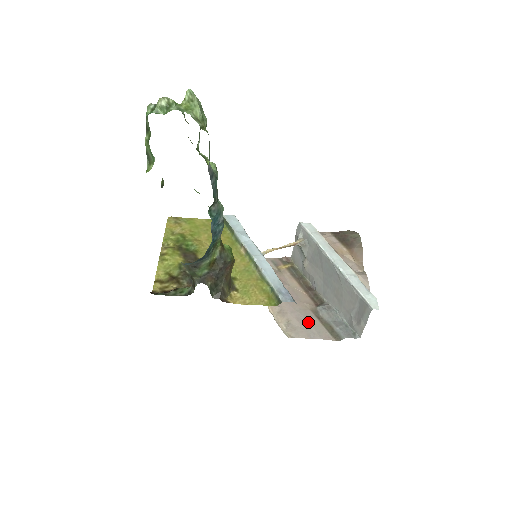
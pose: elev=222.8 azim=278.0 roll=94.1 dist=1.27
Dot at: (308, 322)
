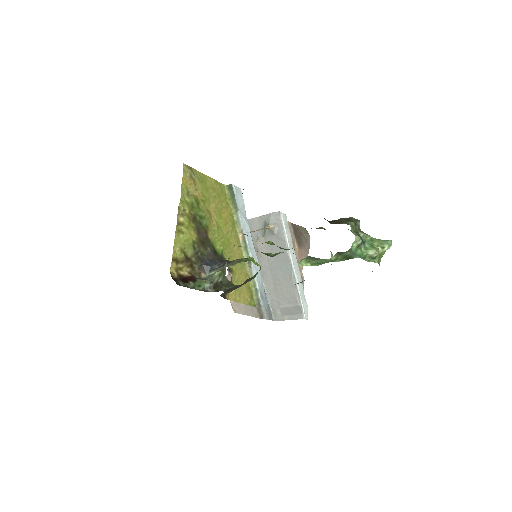
Dot at: occluded
